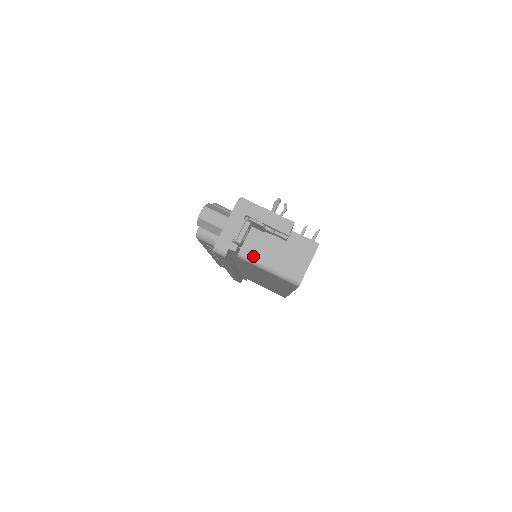
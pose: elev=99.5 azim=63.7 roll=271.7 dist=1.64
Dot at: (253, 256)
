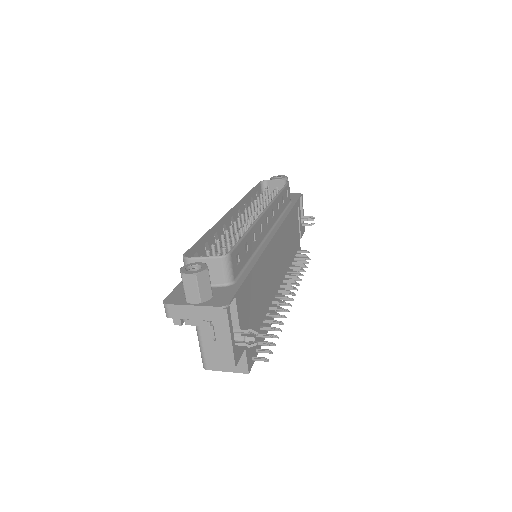
Dot at: occluded
